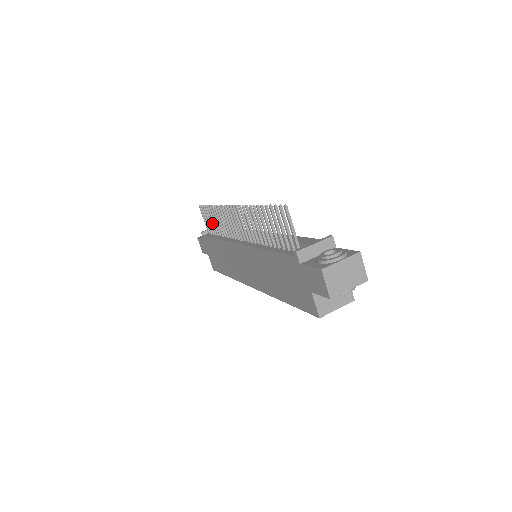
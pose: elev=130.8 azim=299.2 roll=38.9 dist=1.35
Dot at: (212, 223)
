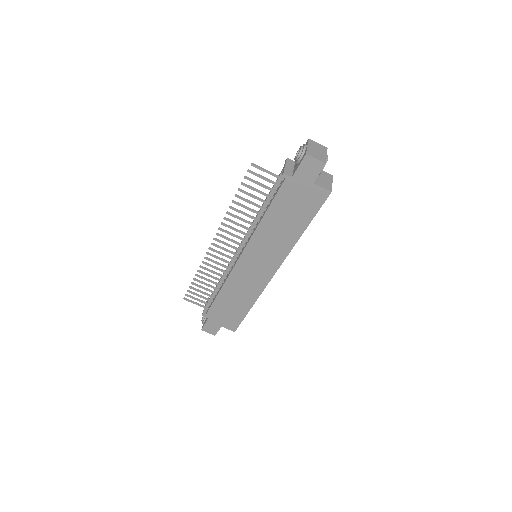
Dot at: (205, 293)
